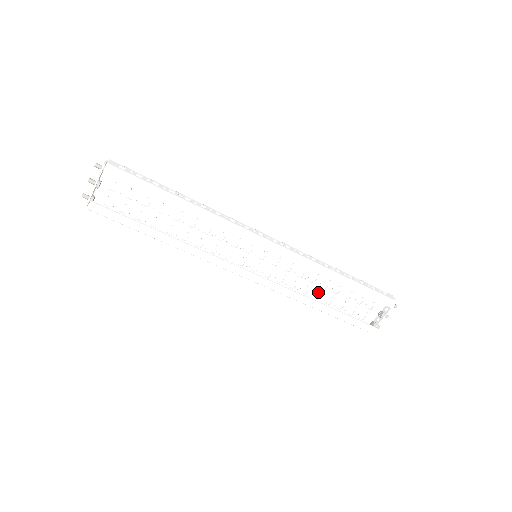
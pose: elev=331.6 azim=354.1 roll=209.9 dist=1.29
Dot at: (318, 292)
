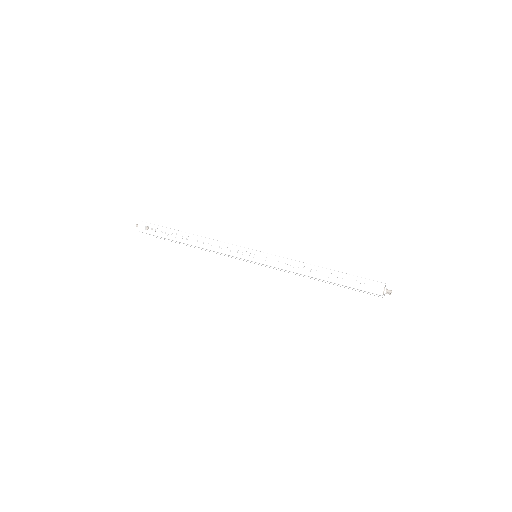
Dot at: occluded
